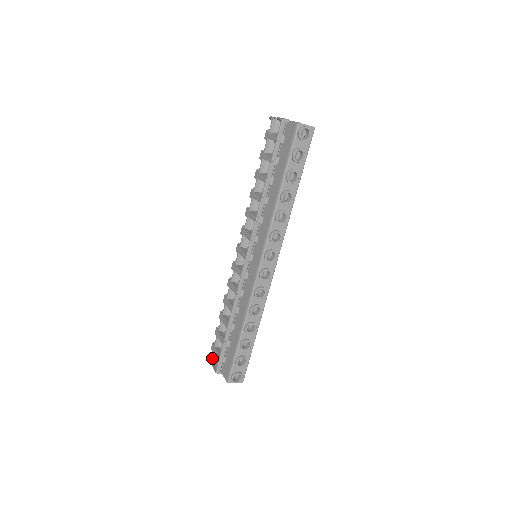
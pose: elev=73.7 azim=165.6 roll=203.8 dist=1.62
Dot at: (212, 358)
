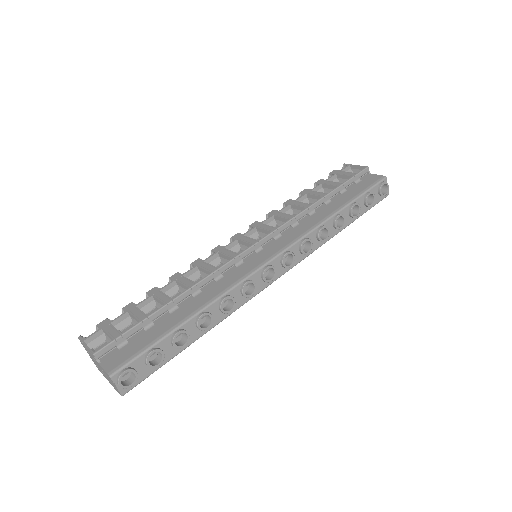
Dot at: (91, 336)
